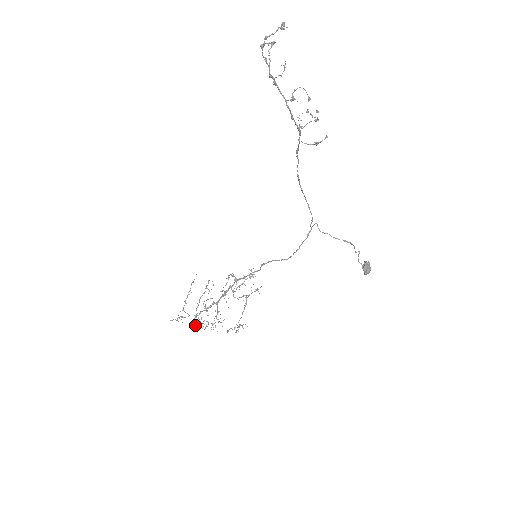
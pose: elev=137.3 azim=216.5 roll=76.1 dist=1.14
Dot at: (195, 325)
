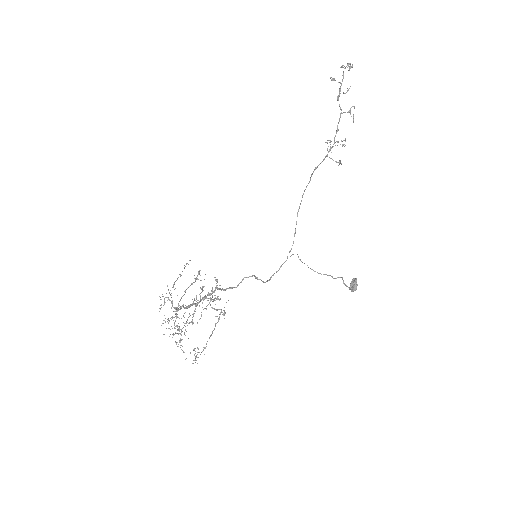
Dot at: (173, 320)
